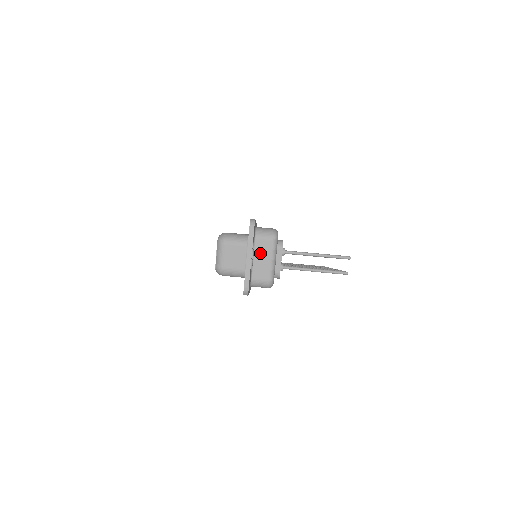
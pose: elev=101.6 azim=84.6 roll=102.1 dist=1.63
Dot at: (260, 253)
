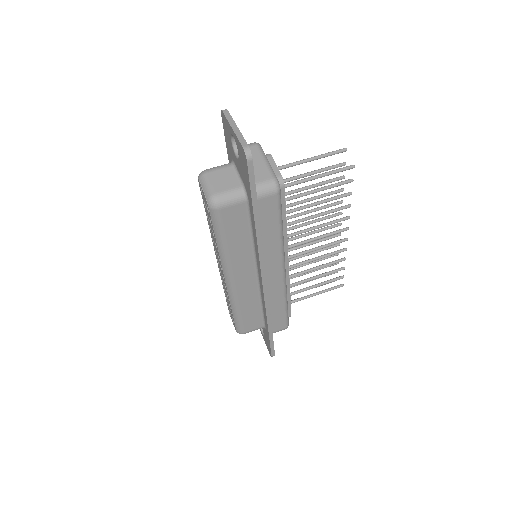
Dot at: occluded
